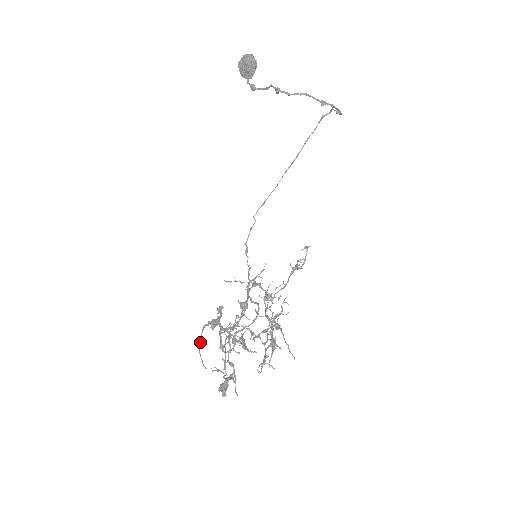
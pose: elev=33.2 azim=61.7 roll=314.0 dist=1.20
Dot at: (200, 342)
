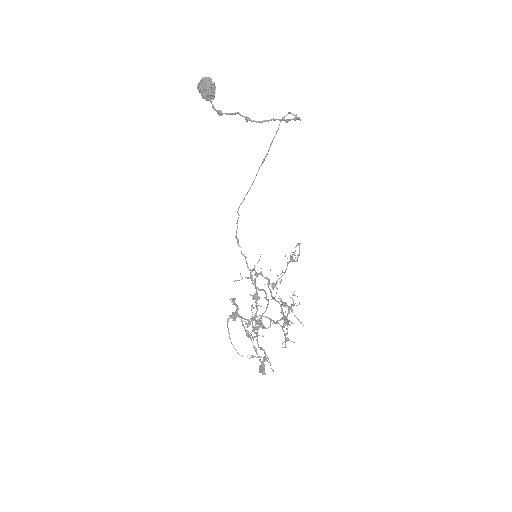
Dot at: (229, 336)
